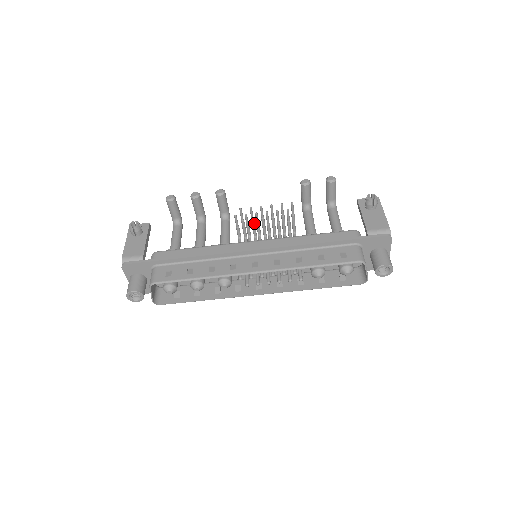
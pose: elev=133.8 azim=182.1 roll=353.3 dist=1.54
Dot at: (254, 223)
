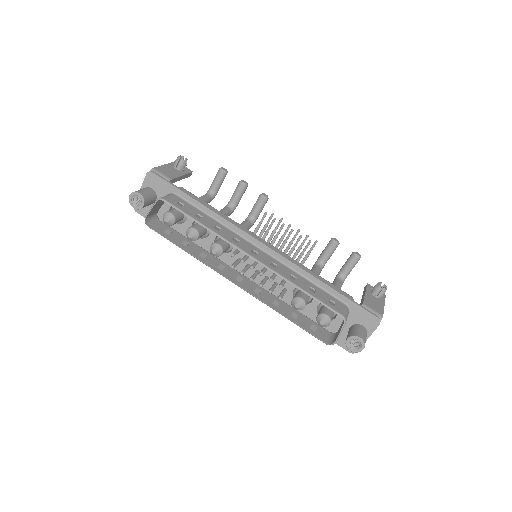
Dot at: (273, 235)
